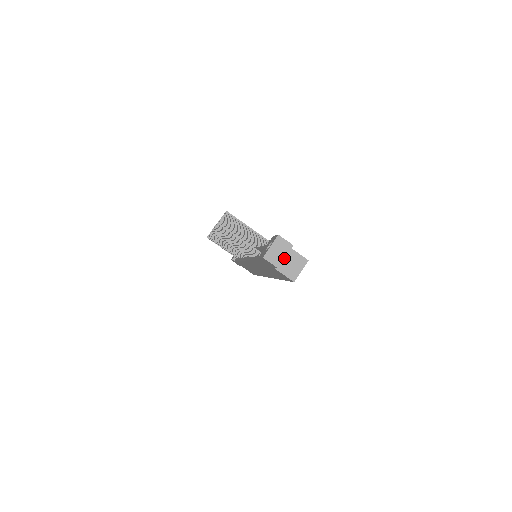
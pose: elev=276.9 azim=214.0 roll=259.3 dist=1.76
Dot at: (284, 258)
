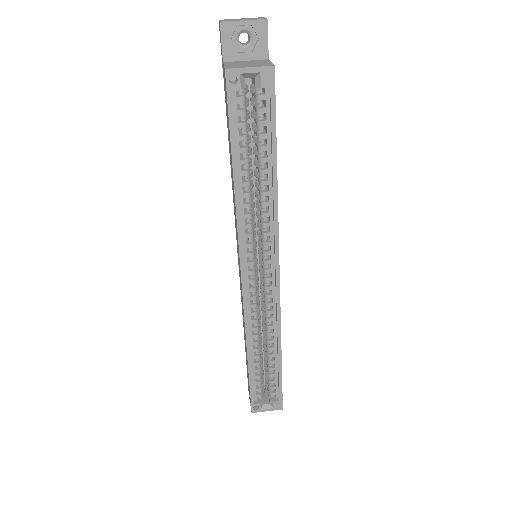
Dot at: (240, 21)
